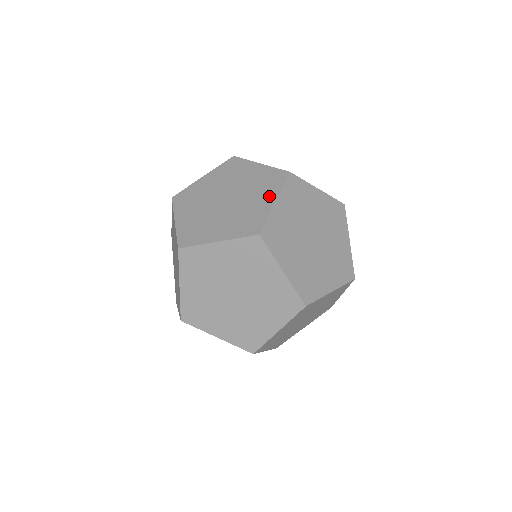
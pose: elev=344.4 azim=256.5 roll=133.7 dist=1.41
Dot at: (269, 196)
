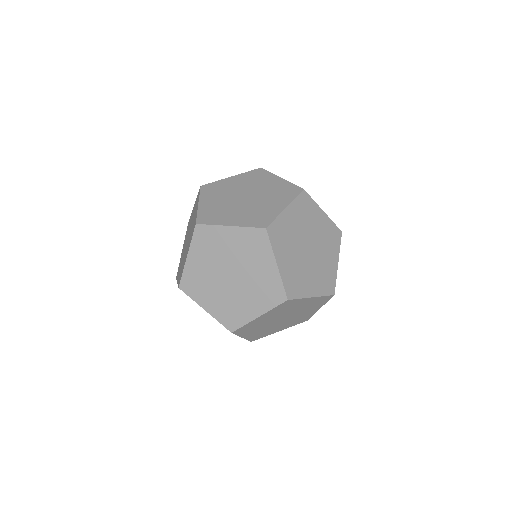
Dot at: (272, 179)
